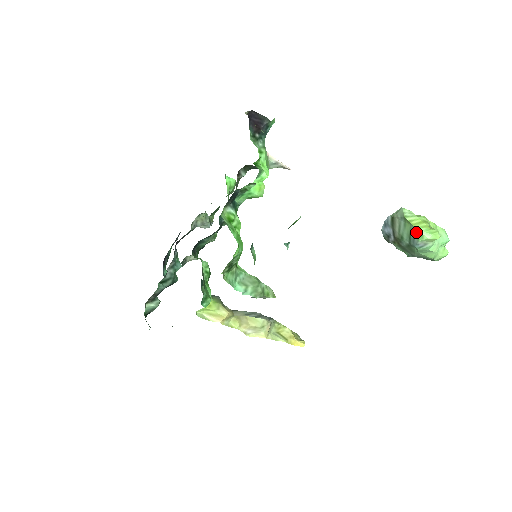
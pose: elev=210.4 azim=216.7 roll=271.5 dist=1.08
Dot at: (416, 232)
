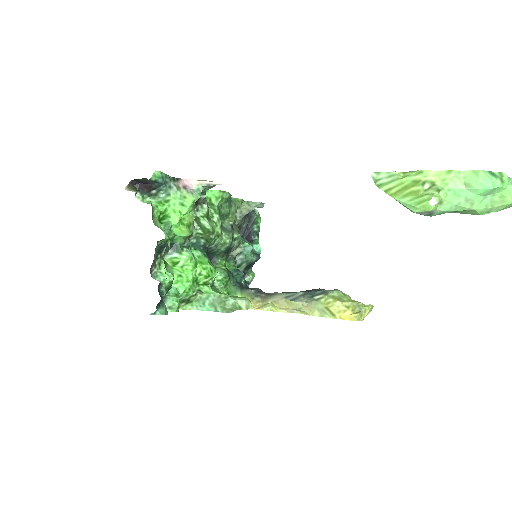
Dot at: occluded
